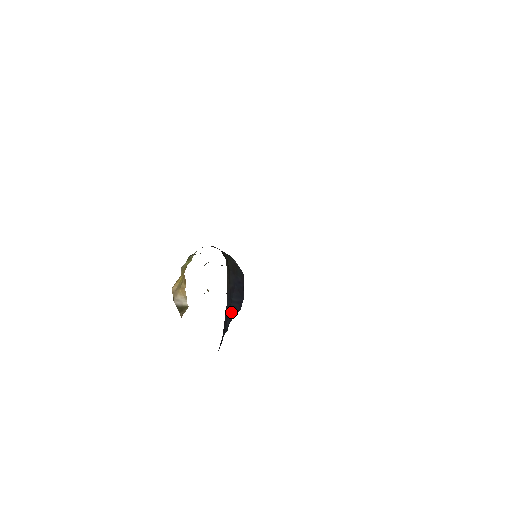
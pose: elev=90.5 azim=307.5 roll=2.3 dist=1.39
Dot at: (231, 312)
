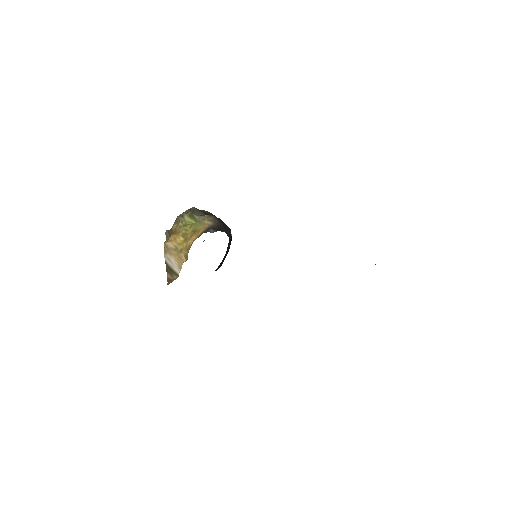
Dot at: occluded
